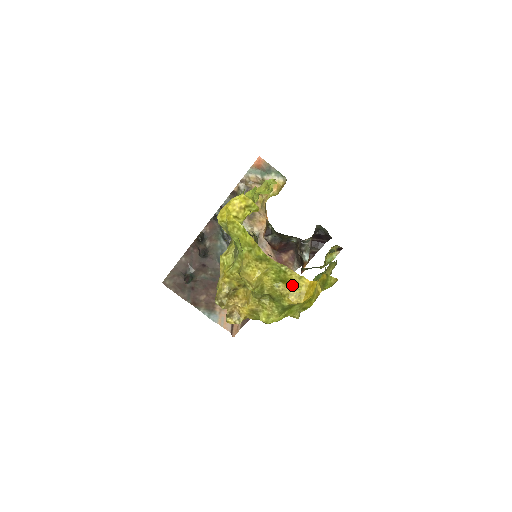
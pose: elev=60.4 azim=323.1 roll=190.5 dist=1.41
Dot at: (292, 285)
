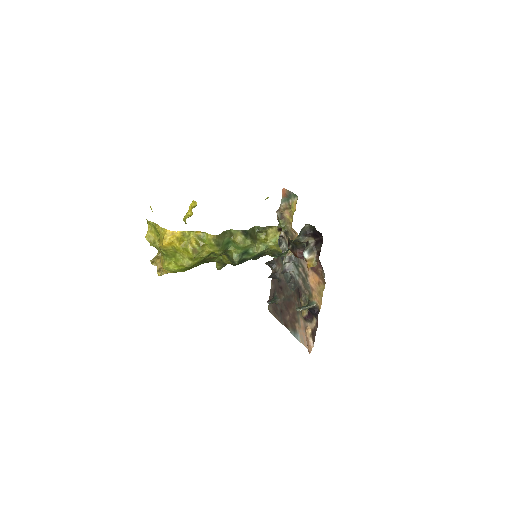
Dot at: (161, 235)
